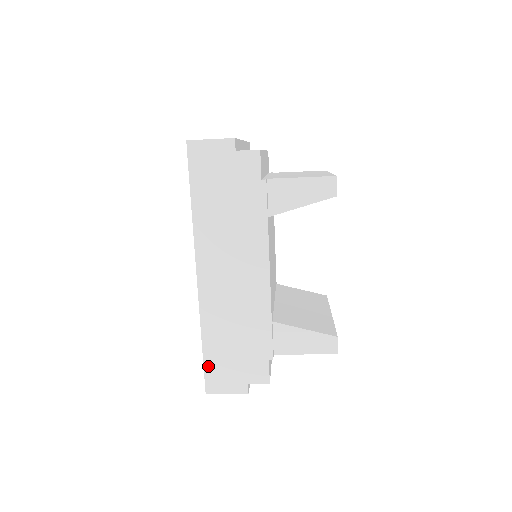
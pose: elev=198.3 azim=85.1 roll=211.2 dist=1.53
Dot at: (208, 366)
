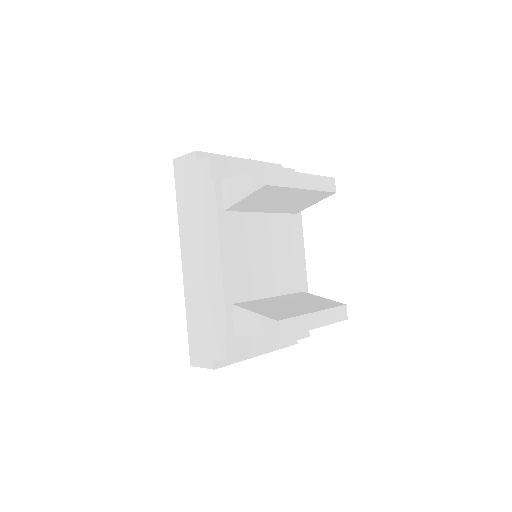
Dot at: (191, 340)
